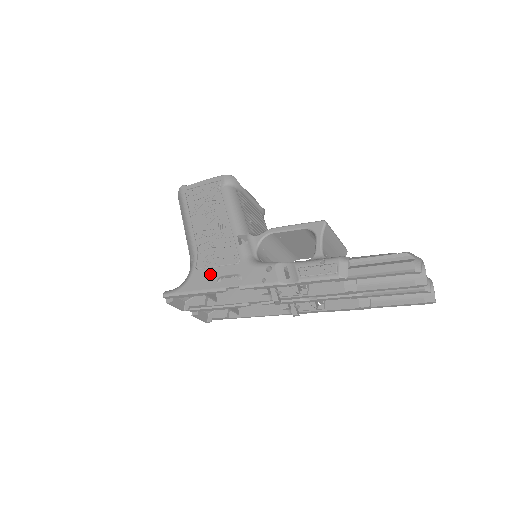
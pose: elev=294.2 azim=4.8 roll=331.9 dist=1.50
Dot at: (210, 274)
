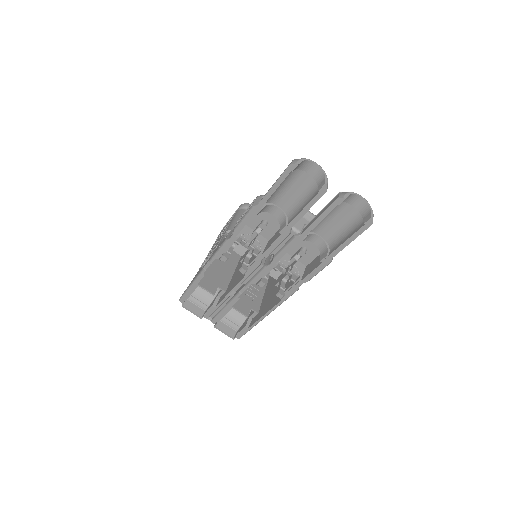
Dot at: occluded
